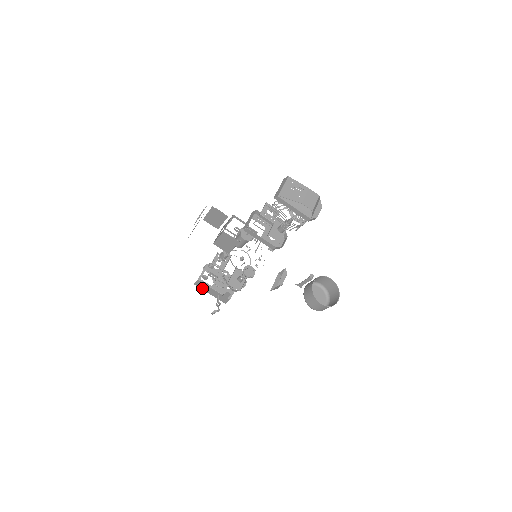
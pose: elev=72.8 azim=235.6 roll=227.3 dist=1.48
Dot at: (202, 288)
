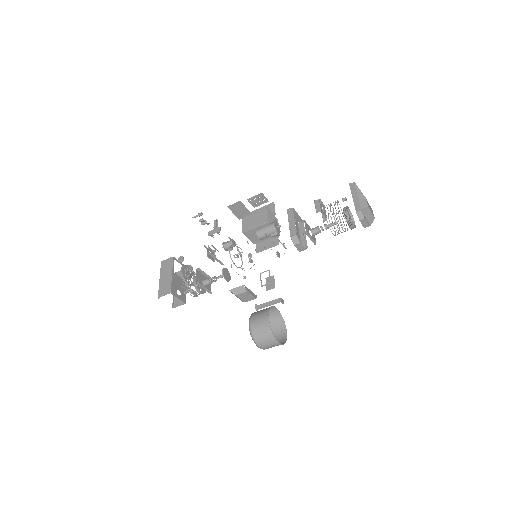
Dot at: (162, 269)
